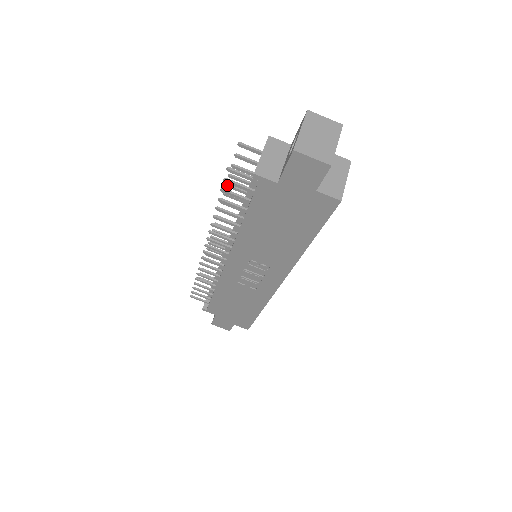
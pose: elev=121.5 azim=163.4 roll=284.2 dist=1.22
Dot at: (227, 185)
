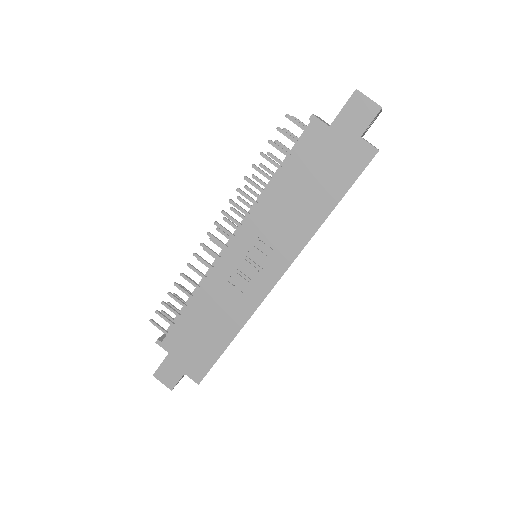
Dot at: (261, 164)
